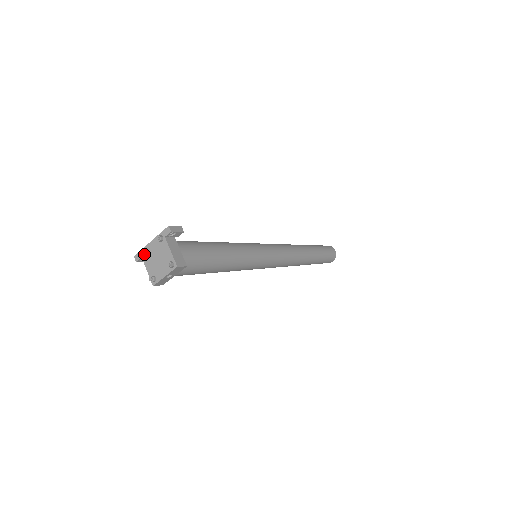
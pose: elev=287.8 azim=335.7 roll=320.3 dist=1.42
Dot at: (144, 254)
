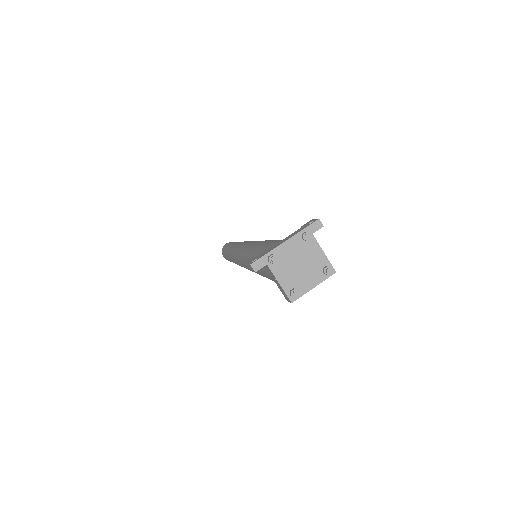
Dot at: (276, 259)
